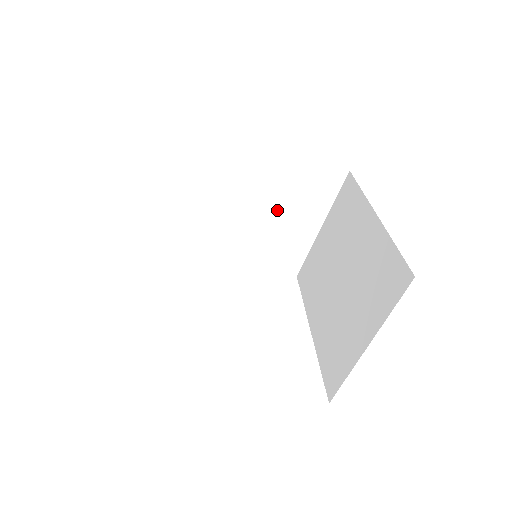
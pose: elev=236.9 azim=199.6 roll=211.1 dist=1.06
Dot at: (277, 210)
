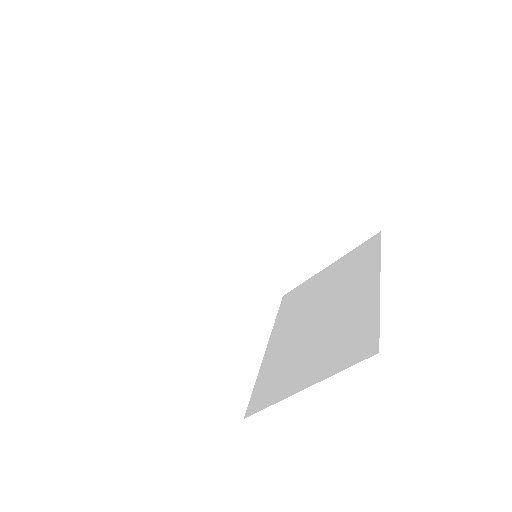
Dot at: (299, 228)
